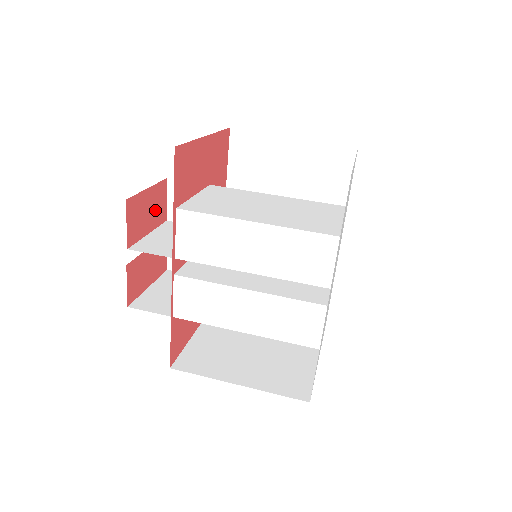
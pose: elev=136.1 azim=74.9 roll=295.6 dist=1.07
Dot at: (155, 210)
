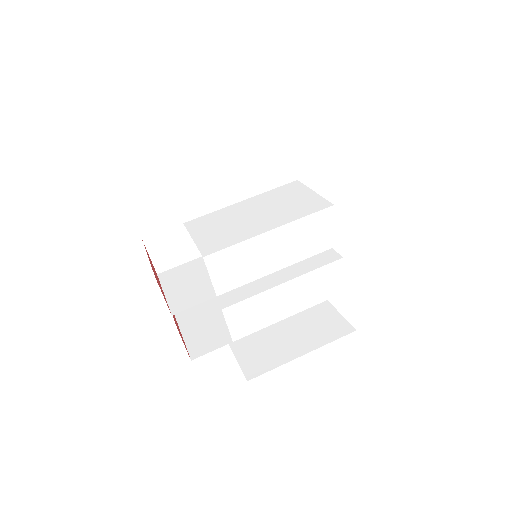
Dot at: occluded
